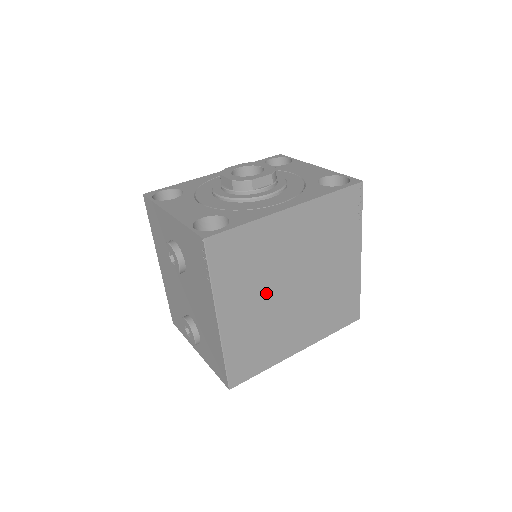
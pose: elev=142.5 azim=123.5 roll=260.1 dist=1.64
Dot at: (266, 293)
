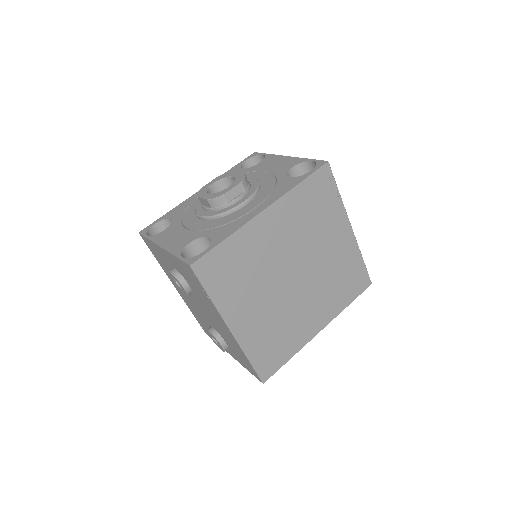
Dot at: (267, 292)
